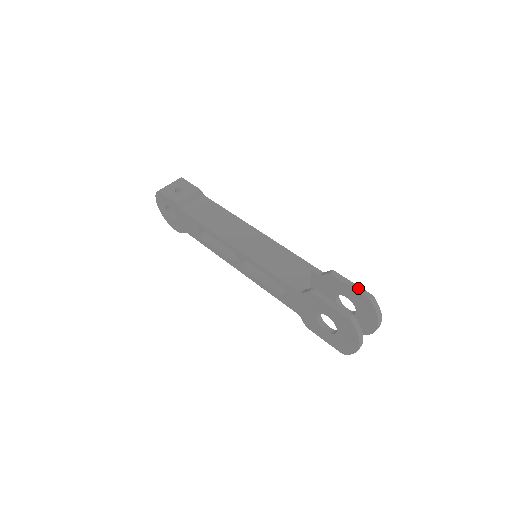
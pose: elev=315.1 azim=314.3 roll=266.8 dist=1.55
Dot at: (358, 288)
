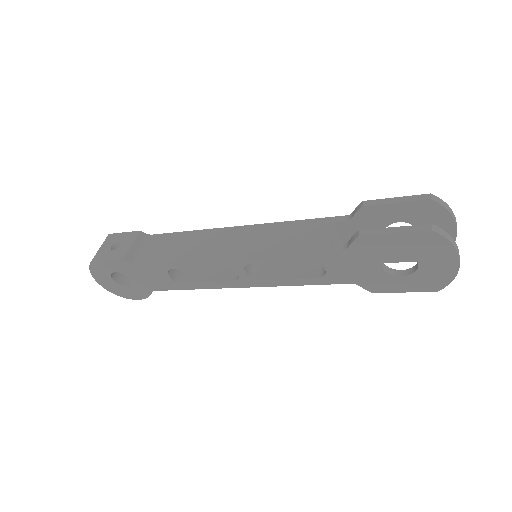
Dot at: (407, 198)
